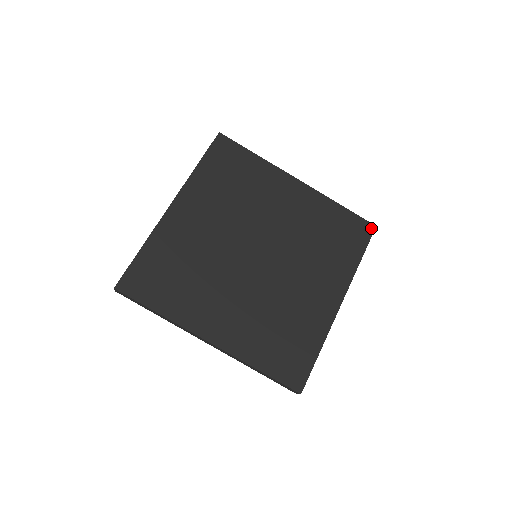
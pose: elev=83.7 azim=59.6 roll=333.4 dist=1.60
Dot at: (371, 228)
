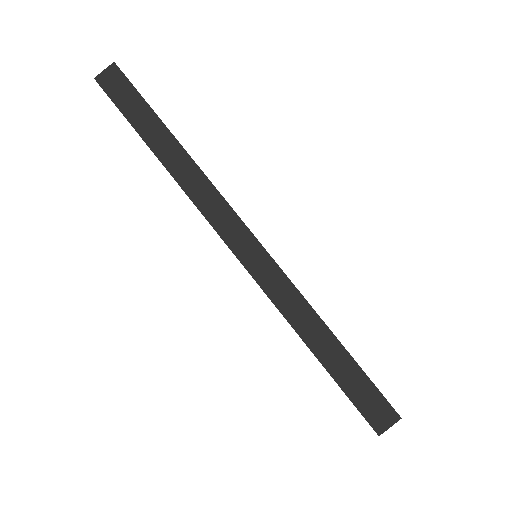
Dot at: occluded
